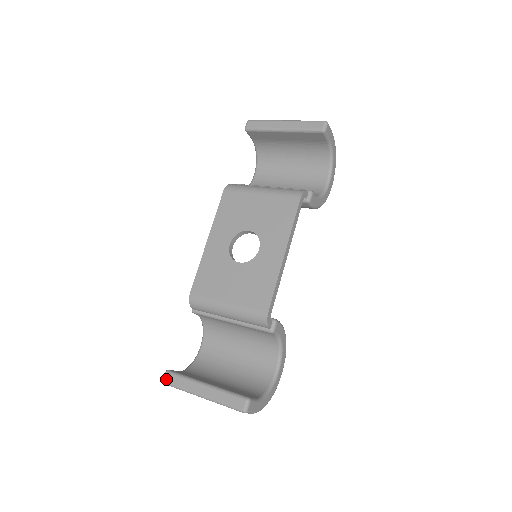
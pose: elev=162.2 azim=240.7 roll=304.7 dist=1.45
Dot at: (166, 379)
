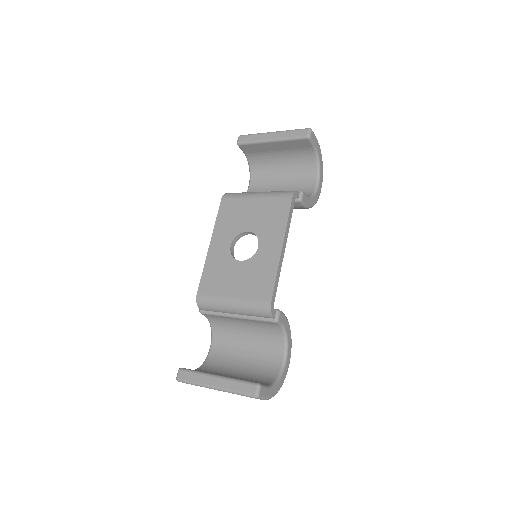
Dot at: (179, 376)
